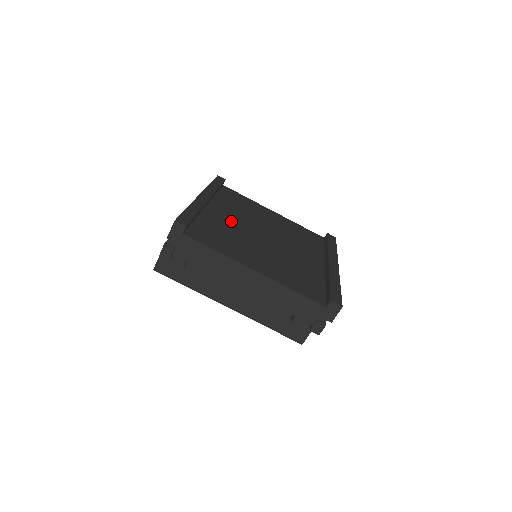
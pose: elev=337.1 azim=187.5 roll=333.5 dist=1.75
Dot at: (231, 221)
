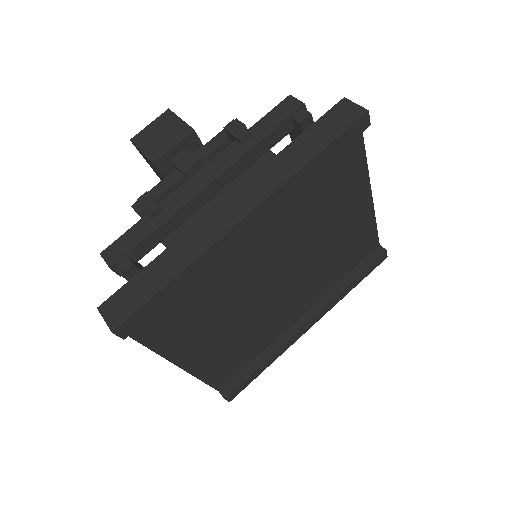
Dot at: (250, 258)
